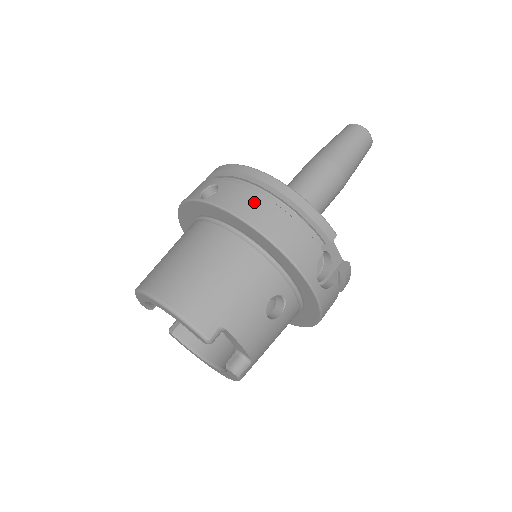
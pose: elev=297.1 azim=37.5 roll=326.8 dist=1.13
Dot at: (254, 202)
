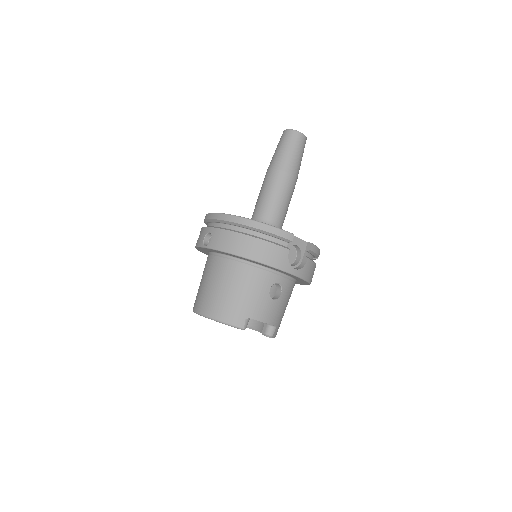
Dot at: (235, 239)
